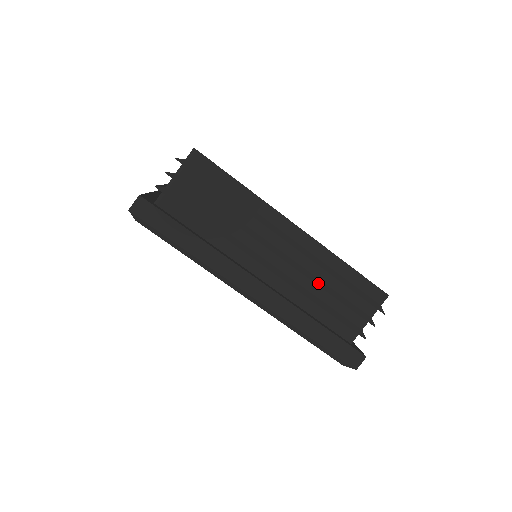
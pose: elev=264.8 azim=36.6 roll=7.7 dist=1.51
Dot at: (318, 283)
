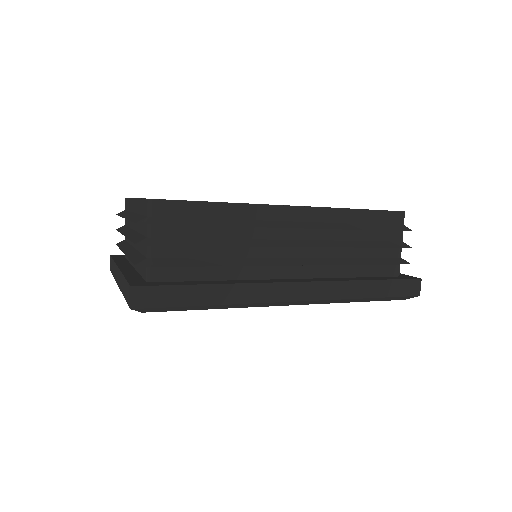
Dot at: (344, 245)
